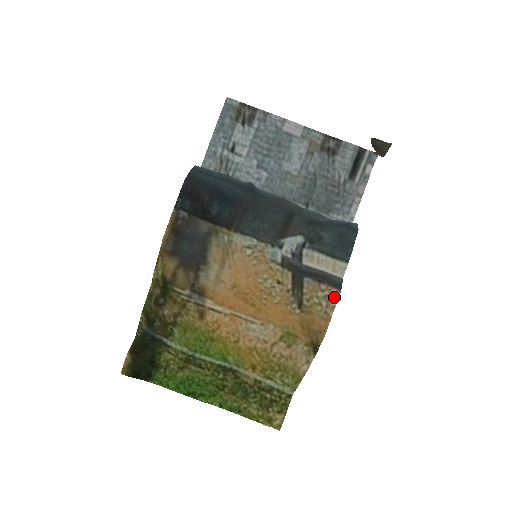
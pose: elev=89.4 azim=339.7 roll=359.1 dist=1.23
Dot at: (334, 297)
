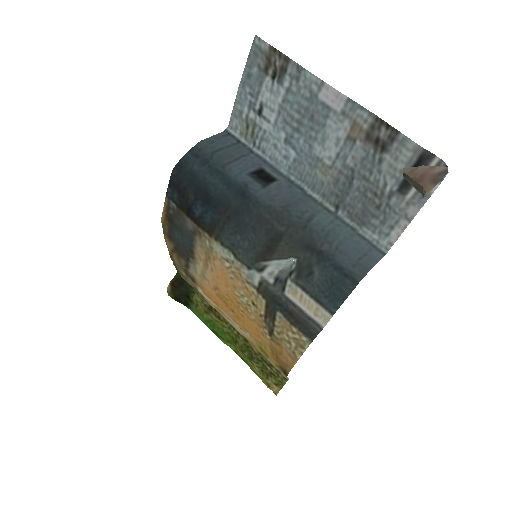
Dot at: (304, 344)
